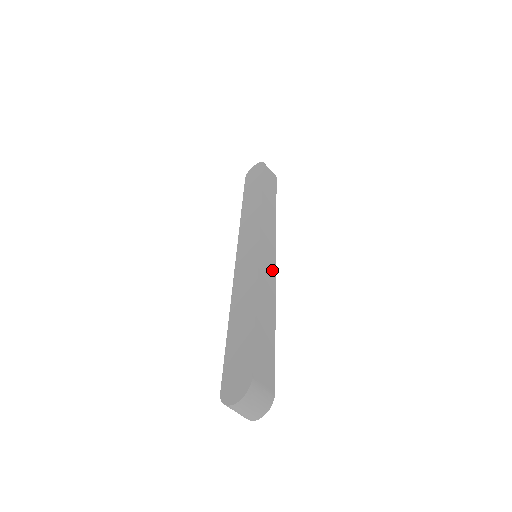
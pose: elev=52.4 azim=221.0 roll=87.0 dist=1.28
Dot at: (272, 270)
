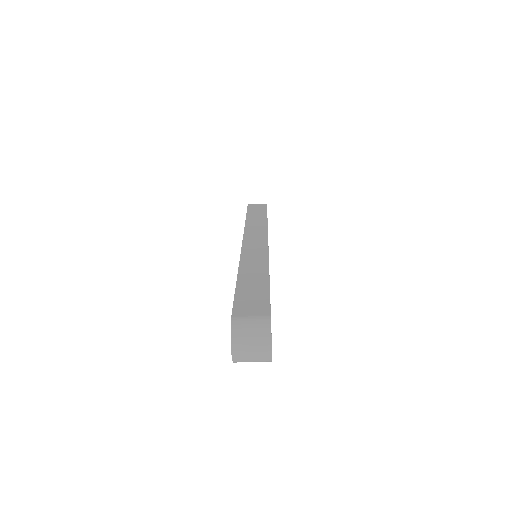
Dot at: (262, 249)
